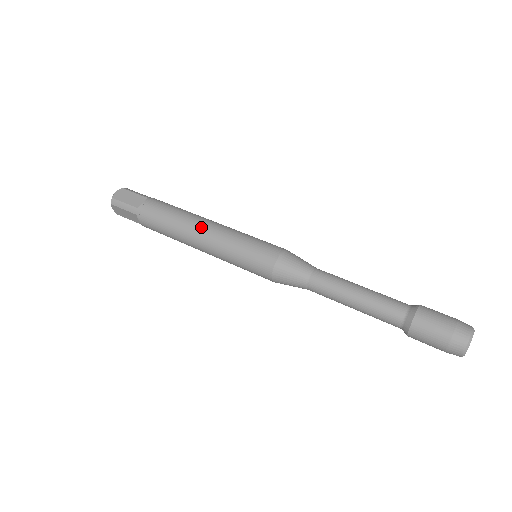
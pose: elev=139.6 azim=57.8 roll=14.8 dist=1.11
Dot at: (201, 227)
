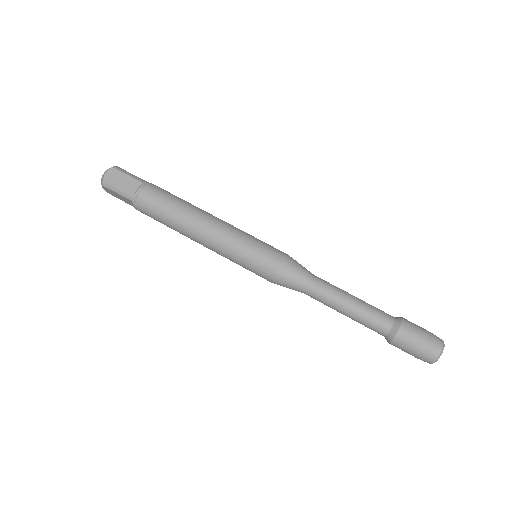
Dot at: (203, 225)
